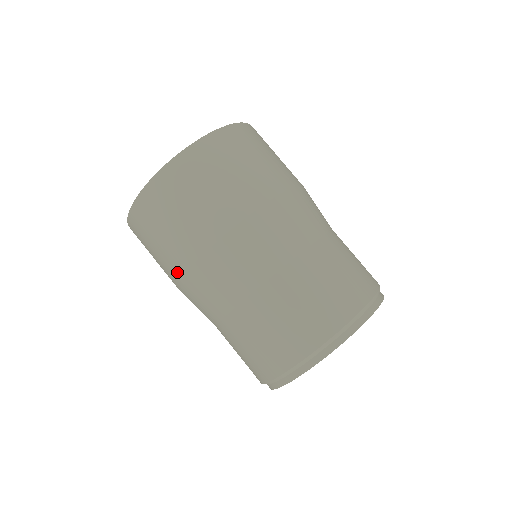
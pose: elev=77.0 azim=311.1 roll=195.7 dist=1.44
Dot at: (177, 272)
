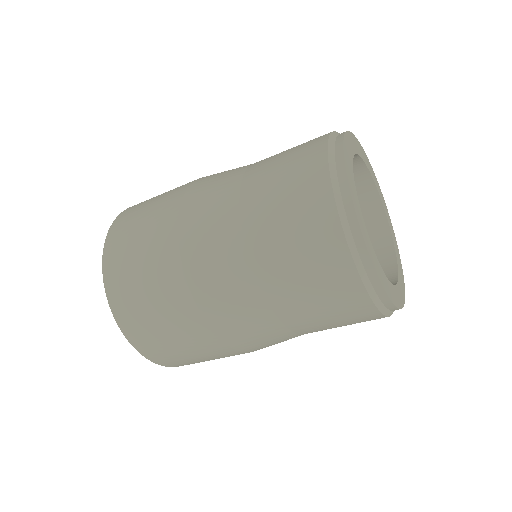
Dot at: (198, 324)
